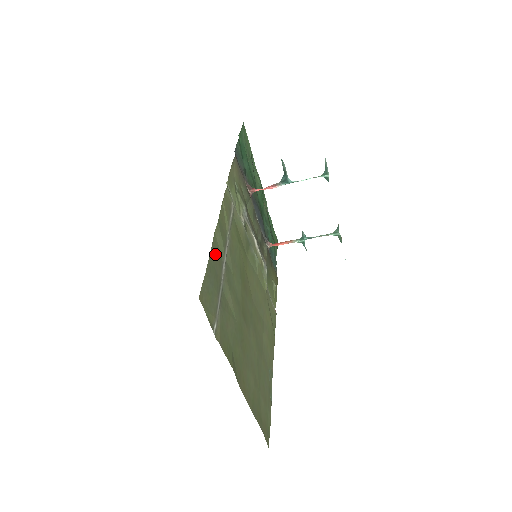
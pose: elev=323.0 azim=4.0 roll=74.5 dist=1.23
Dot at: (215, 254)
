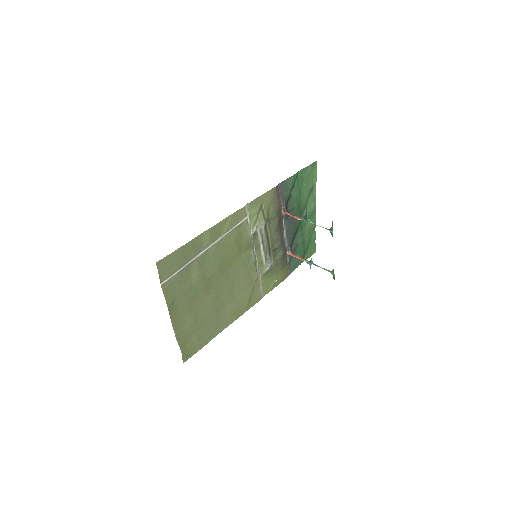
Dot at: (194, 244)
